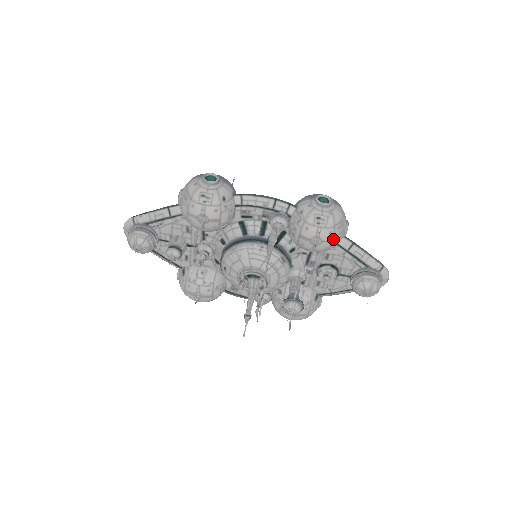
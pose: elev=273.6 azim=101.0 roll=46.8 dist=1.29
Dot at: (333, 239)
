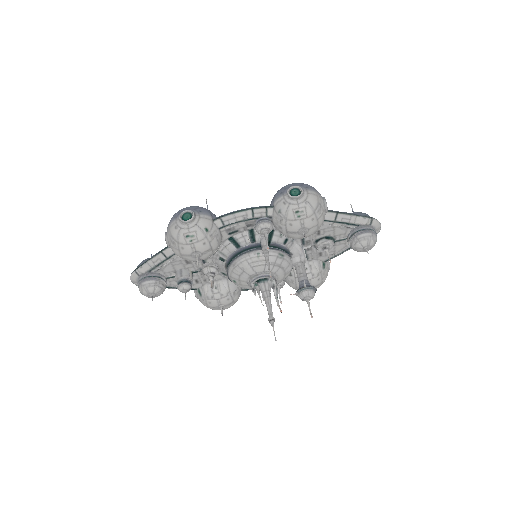
Dot at: (318, 223)
